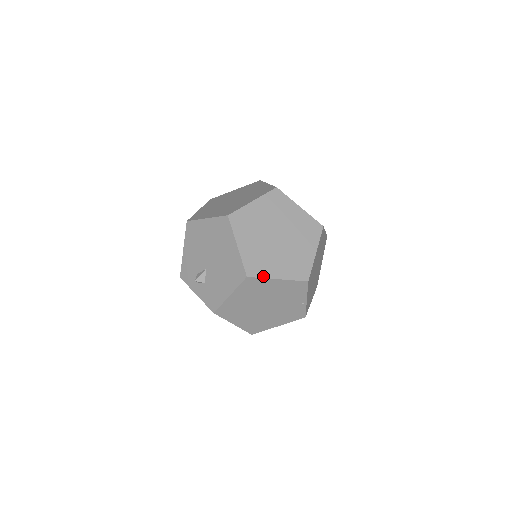
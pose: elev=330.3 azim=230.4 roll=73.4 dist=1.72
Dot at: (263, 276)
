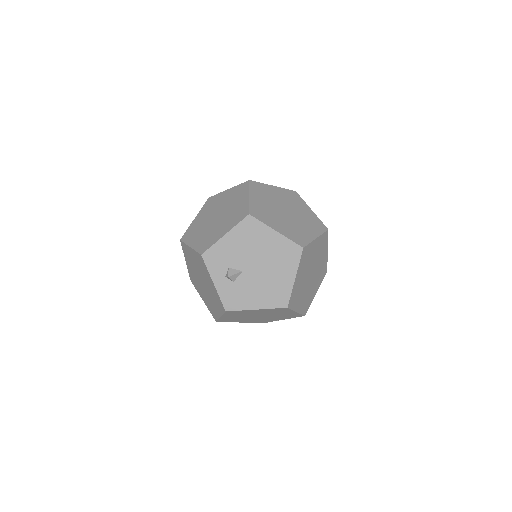
Dot at: (293, 308)
